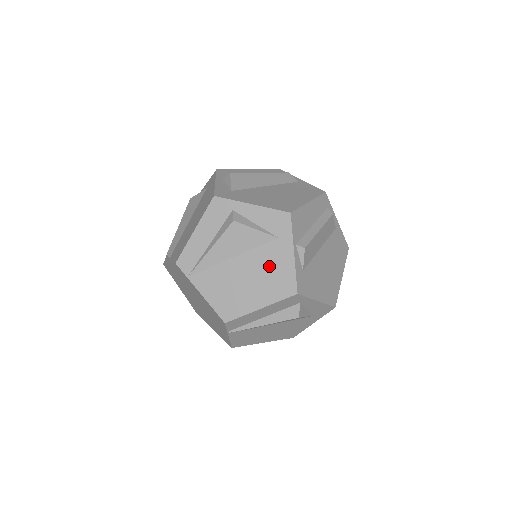
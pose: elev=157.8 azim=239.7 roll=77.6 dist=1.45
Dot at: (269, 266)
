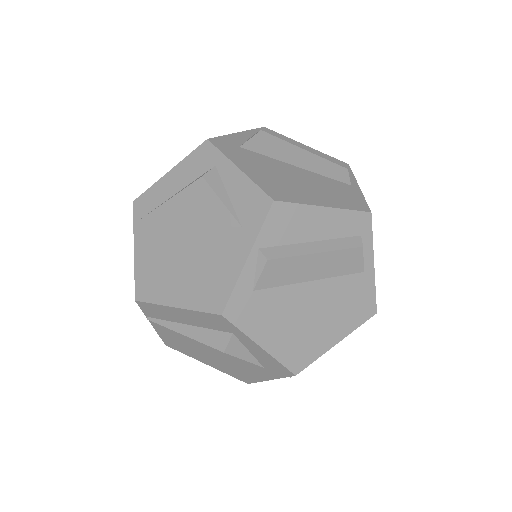
Dot at: (212, 258)
